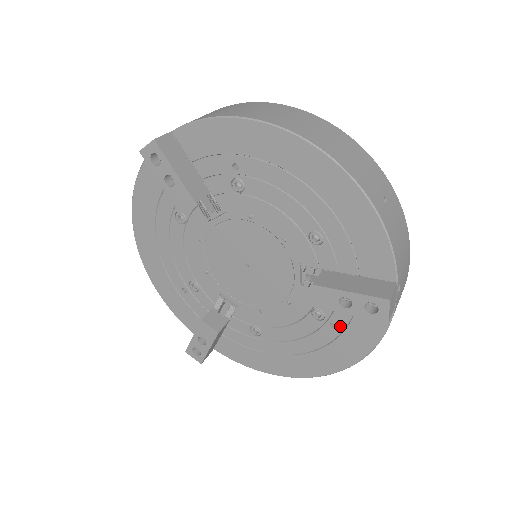
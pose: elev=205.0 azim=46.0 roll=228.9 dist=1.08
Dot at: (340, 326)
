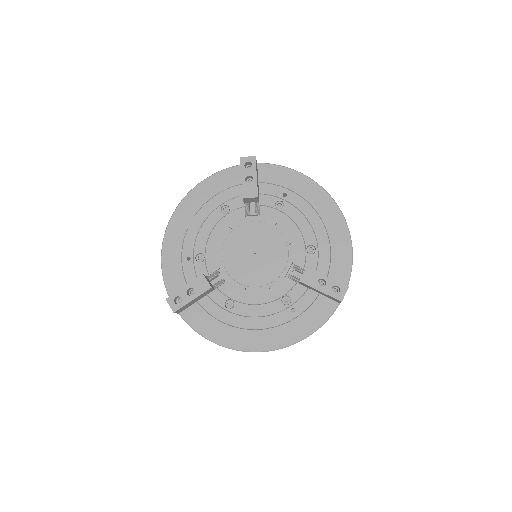
Dot at: (298, 312)
